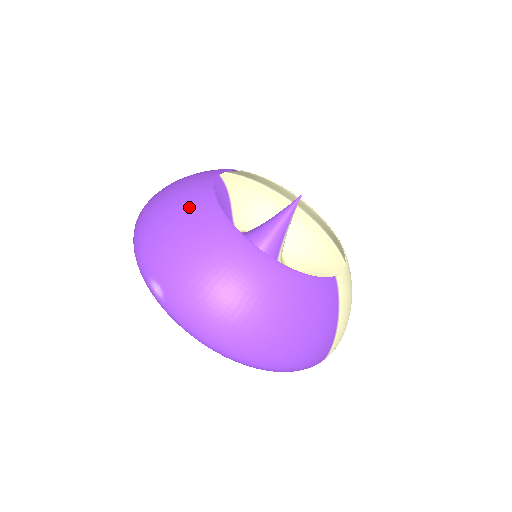
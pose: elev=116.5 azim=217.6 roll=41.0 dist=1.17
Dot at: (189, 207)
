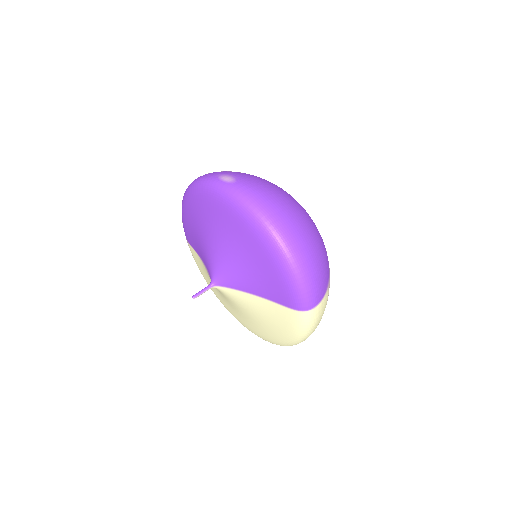
Dot at: occluded
